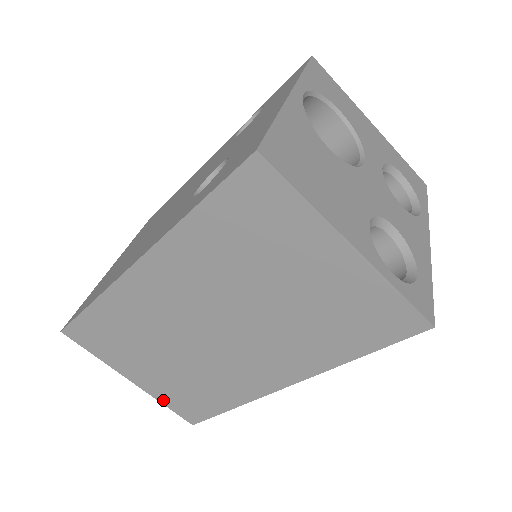
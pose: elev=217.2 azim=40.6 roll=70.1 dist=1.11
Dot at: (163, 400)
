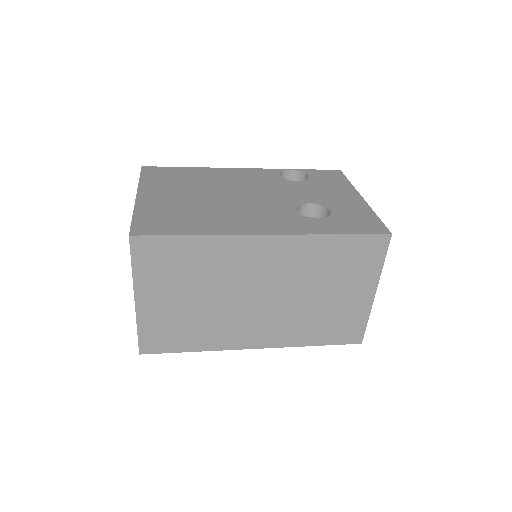
Dot at: (143, 326)
